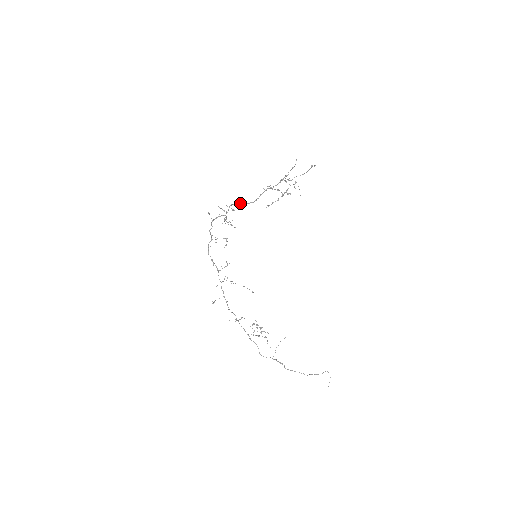
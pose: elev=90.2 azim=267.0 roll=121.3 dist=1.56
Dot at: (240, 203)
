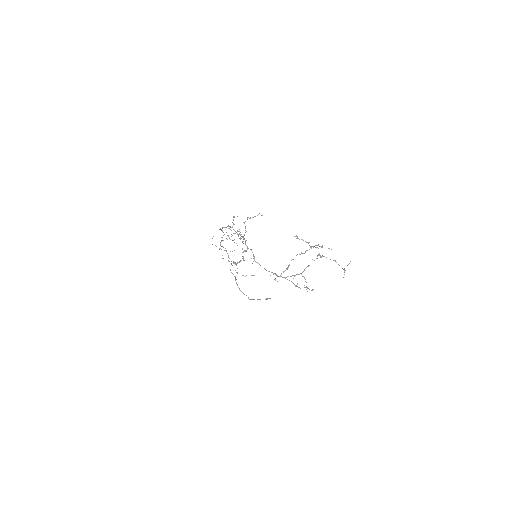
Dot at: (253, 255)
